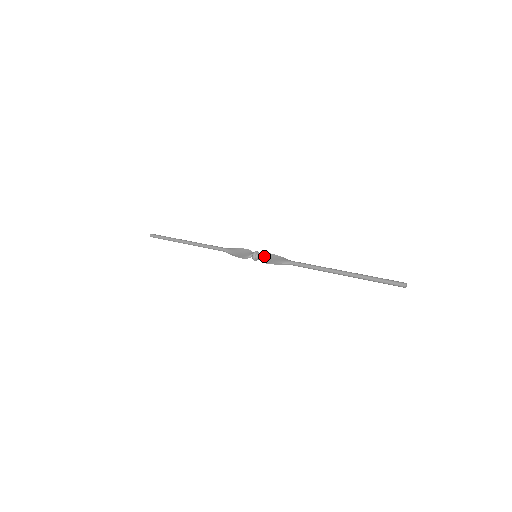
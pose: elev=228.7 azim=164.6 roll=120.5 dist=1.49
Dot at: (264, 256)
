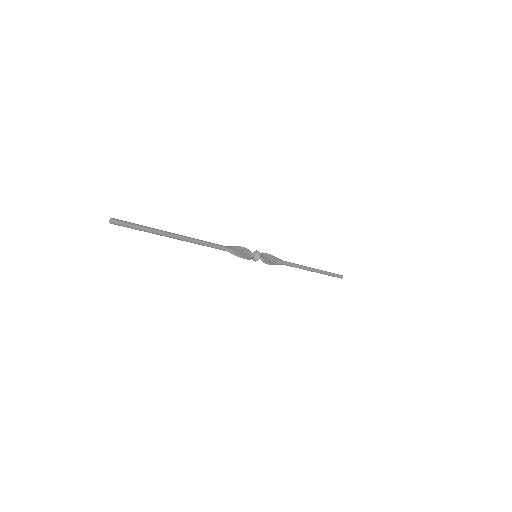
Dot at: (264, 256)
